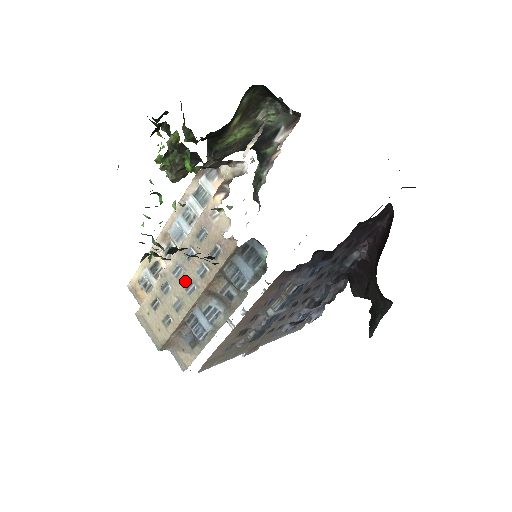
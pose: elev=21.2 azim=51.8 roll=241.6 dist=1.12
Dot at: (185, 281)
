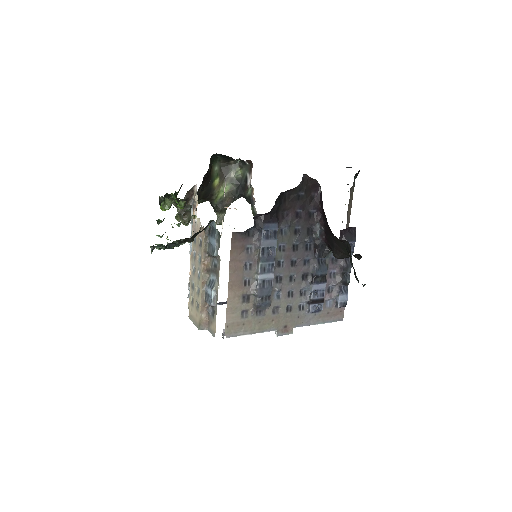
Dot at: (197, 273)
